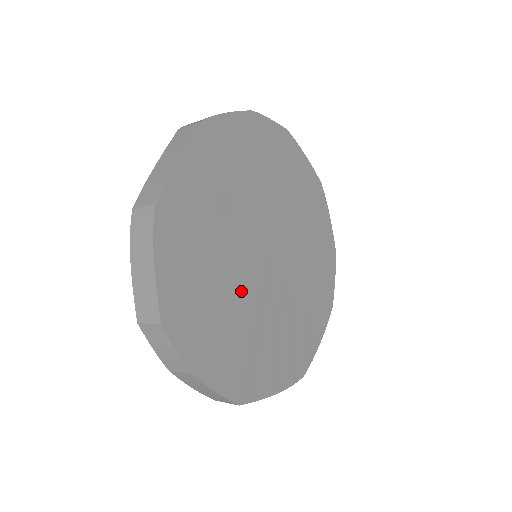
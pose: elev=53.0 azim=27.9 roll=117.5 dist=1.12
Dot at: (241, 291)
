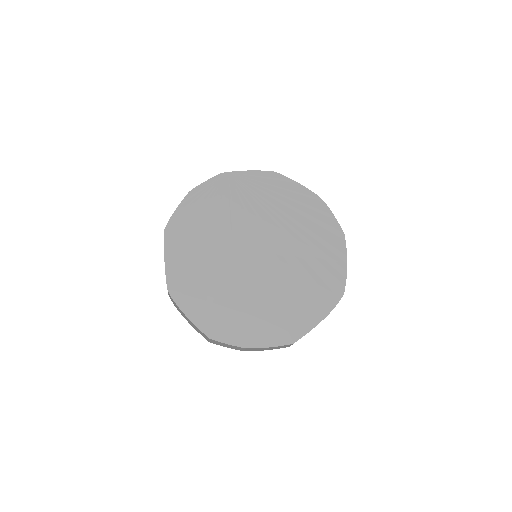
Dot at: (251, 286)
